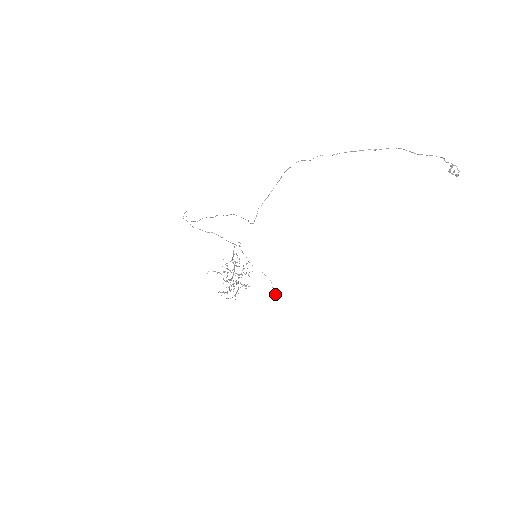
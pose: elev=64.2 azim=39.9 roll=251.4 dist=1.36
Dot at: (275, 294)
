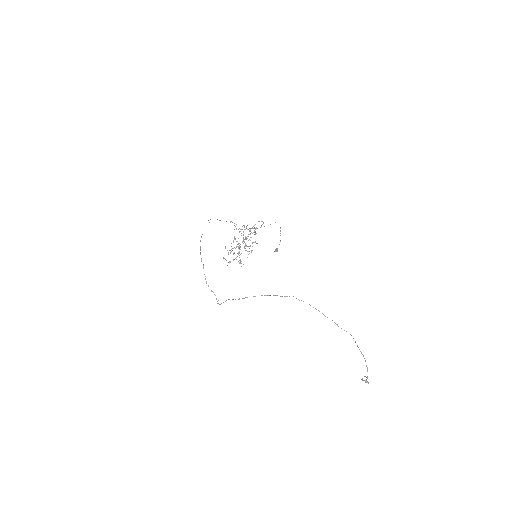
Dot at: (277, 251)
